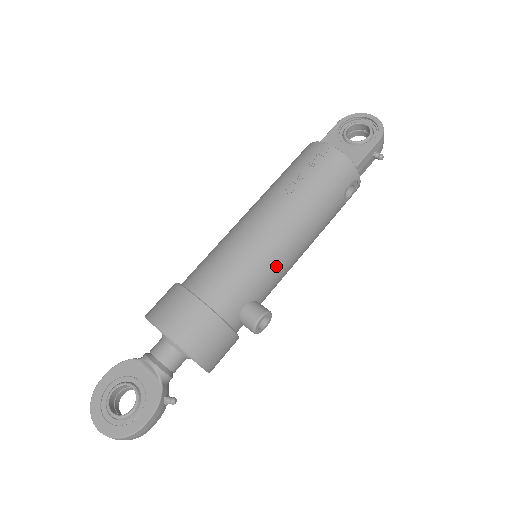
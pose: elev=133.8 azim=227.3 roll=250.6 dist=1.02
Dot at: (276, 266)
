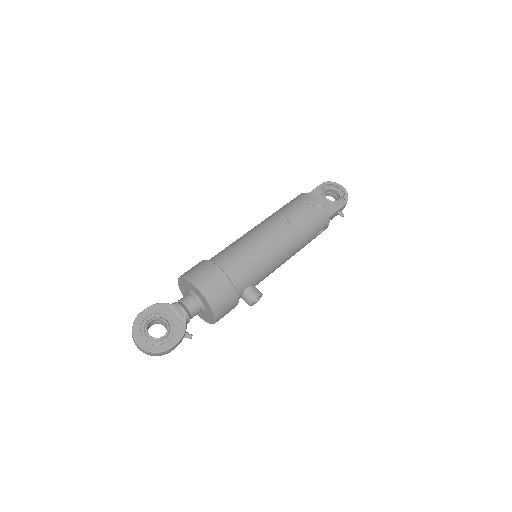
Dot at: (272, 266)
